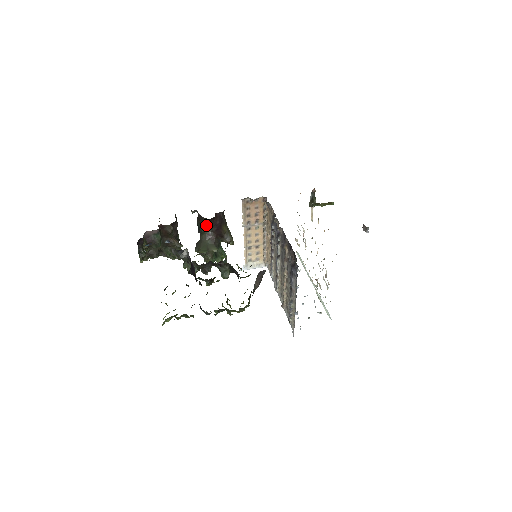
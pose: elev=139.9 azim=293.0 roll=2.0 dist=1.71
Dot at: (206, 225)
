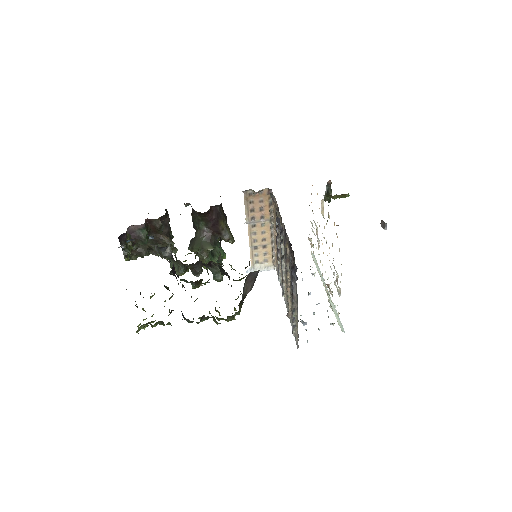
Dot at: (200, 220)
